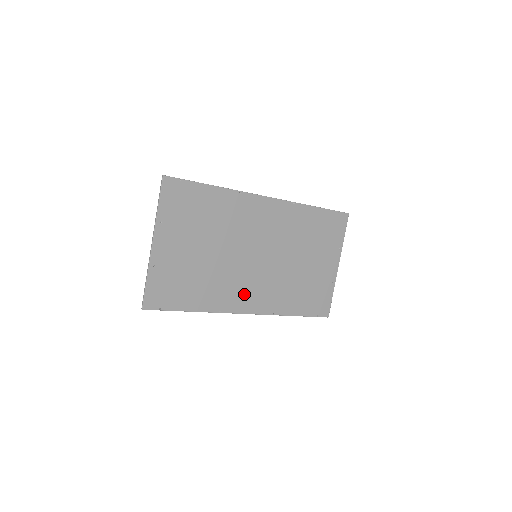
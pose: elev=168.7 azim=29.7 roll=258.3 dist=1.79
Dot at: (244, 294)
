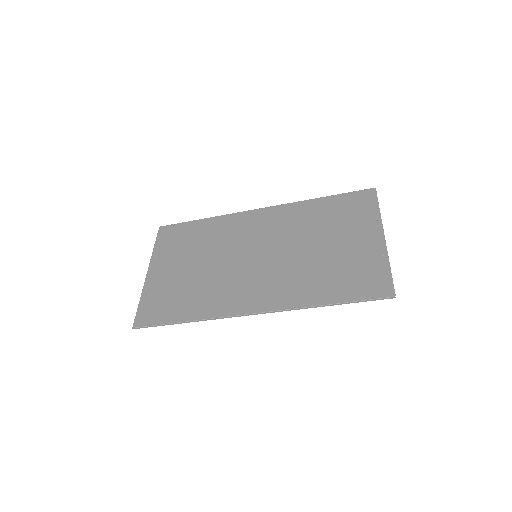
Dot at: (247, 294)
